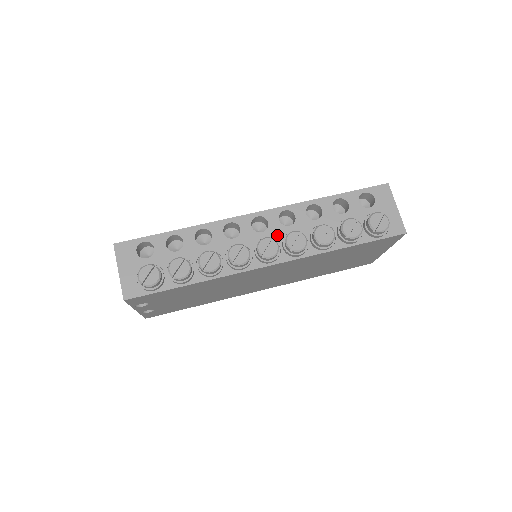
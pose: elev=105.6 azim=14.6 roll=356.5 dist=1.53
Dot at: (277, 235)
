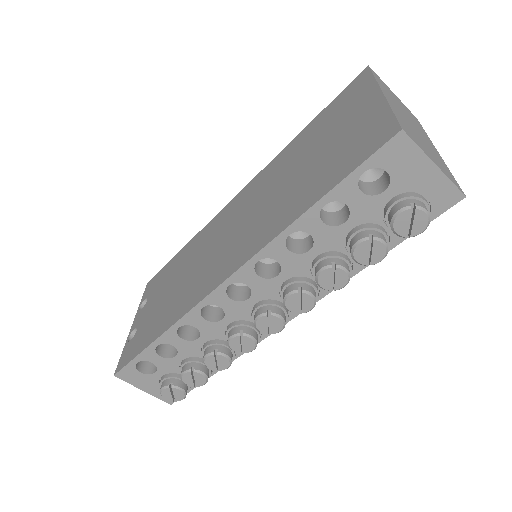
Dot at: (269, 293)
